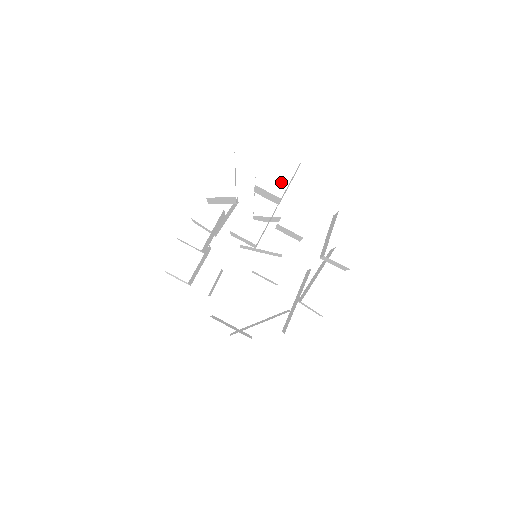
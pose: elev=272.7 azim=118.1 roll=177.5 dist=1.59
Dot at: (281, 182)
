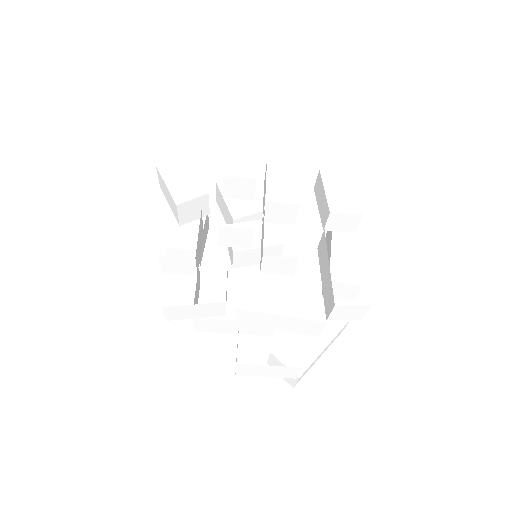
Dot at: occluded
